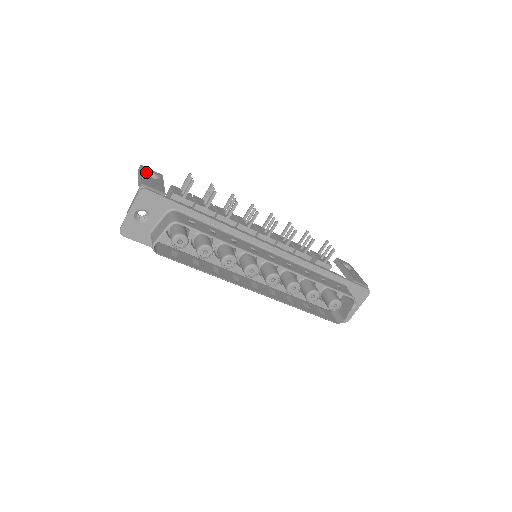
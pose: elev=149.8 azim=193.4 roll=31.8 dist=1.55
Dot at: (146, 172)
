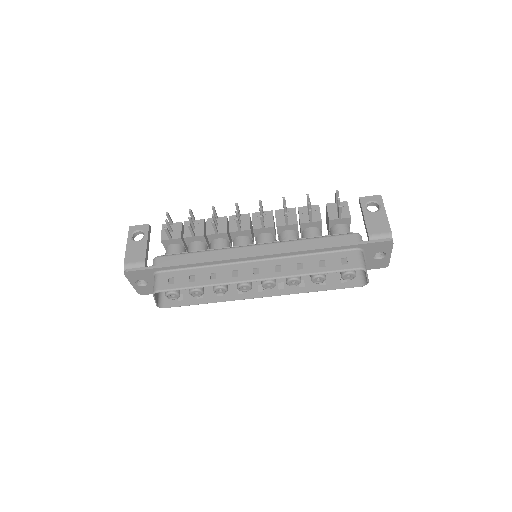
Dot at: (134, 234)
